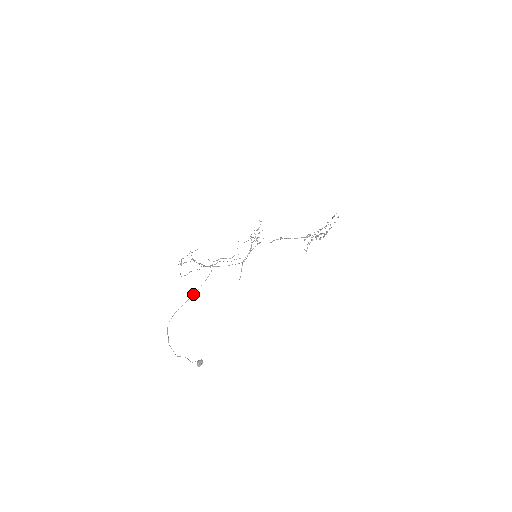
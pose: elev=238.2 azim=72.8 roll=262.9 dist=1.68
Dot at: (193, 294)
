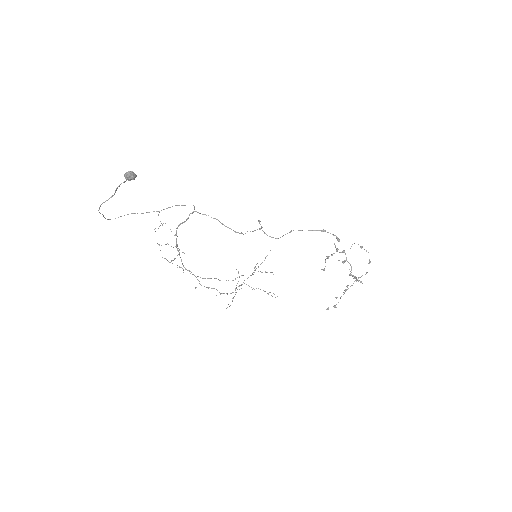
Dot at: occluded
